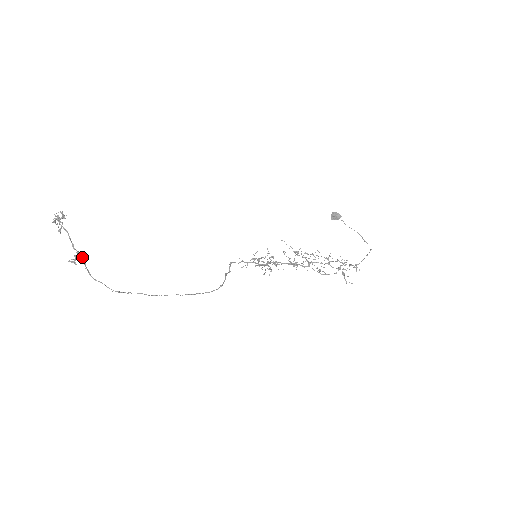
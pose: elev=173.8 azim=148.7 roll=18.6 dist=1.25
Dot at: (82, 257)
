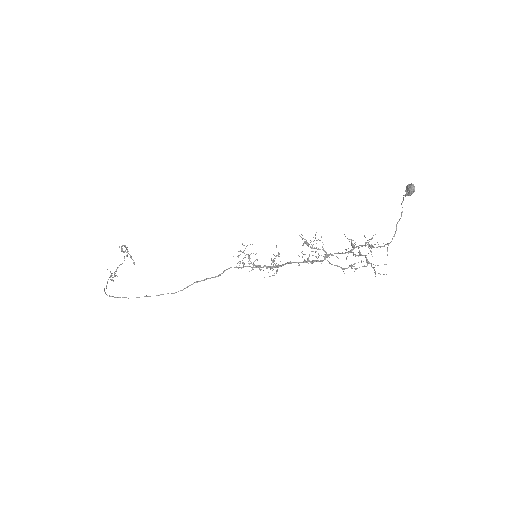
Dot at: occluded
